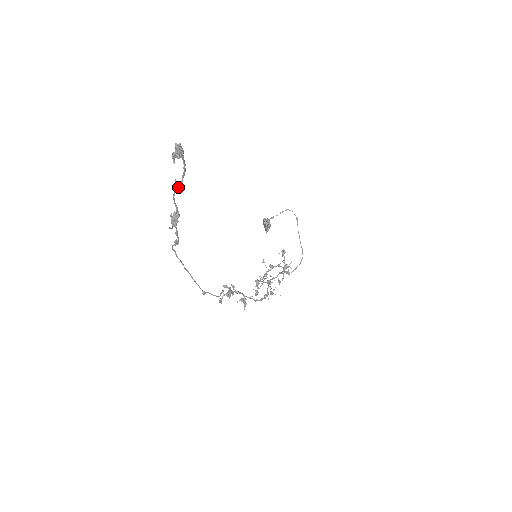
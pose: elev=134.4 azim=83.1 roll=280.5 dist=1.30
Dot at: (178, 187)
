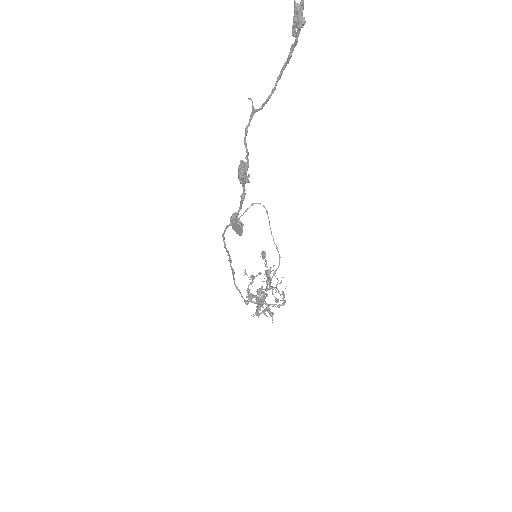
Dot at: (264, 104)
